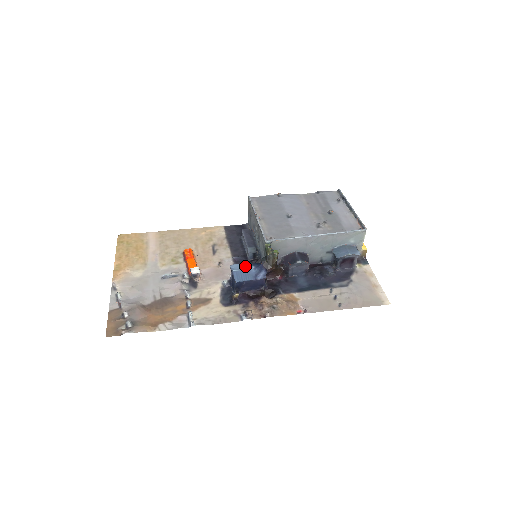
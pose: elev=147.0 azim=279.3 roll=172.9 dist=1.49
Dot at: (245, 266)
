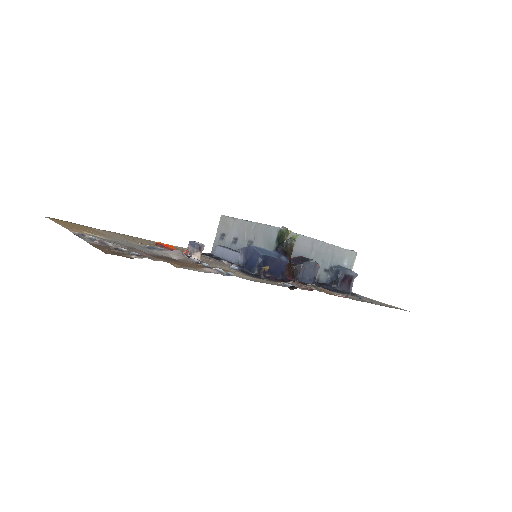
Dot at: occluded
